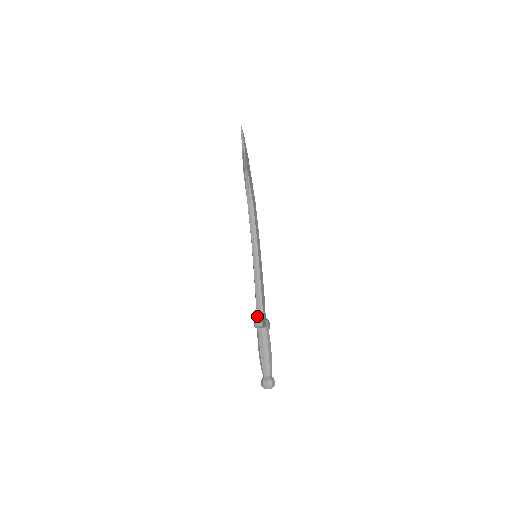
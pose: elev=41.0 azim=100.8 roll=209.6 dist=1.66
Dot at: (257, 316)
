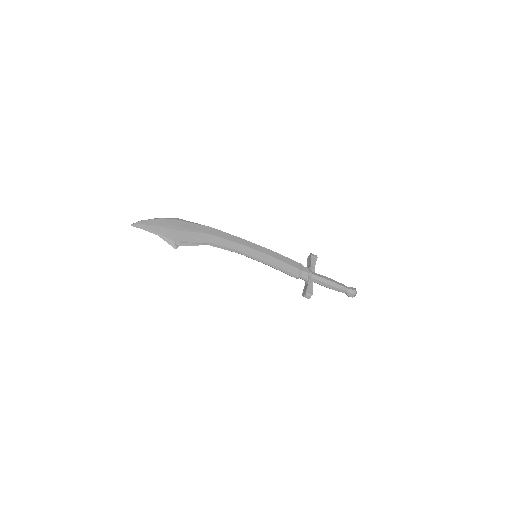
Dot at: occluded
